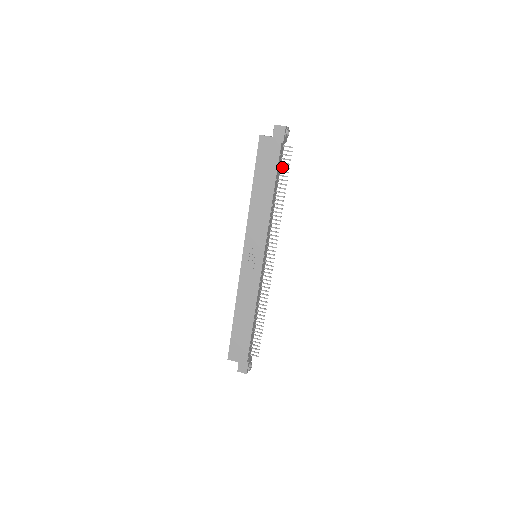
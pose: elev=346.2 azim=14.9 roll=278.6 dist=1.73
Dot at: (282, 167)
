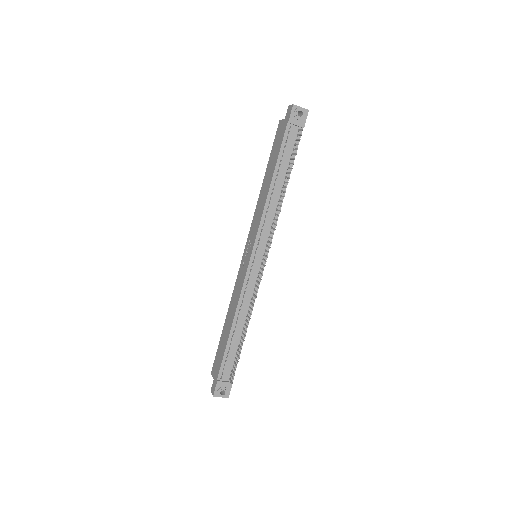
Dot at: (293, 154)
